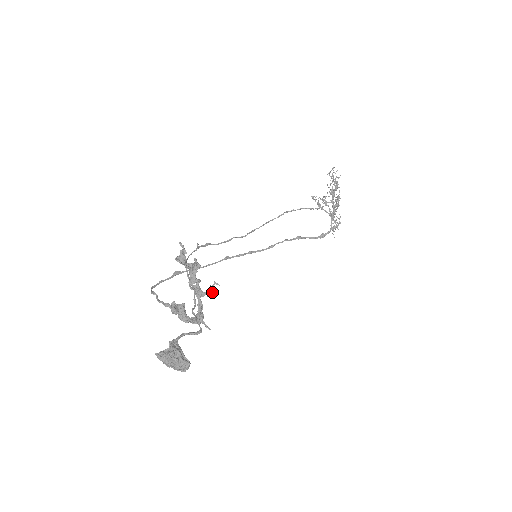
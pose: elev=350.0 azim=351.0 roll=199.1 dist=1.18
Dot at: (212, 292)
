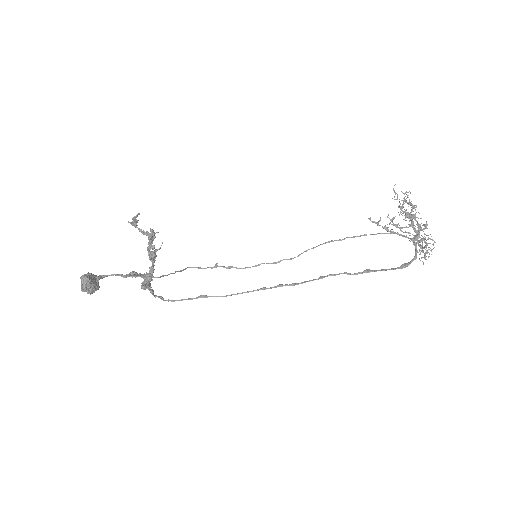
Dot at: (156, 250)
